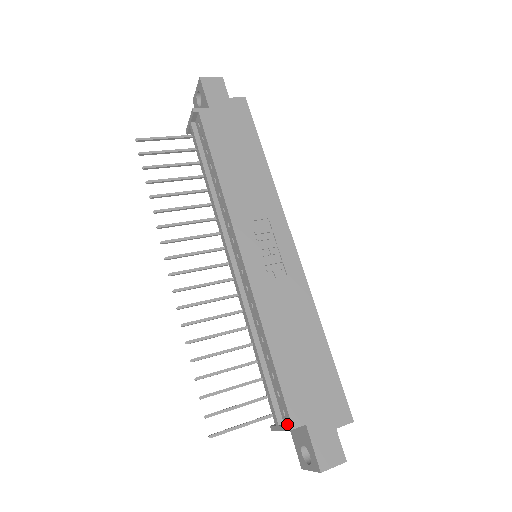
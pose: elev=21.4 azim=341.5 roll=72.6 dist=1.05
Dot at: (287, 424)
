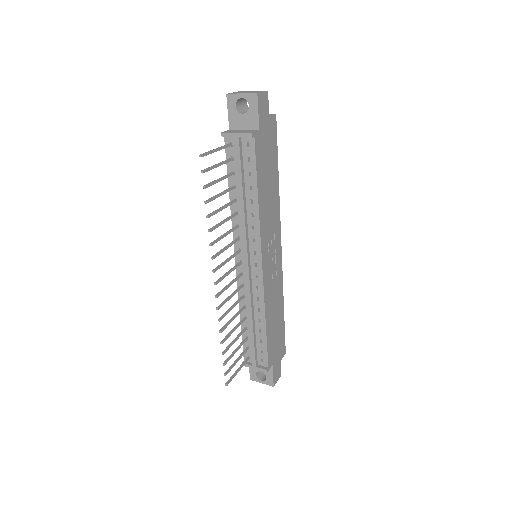
Dot at: (266, 368)
